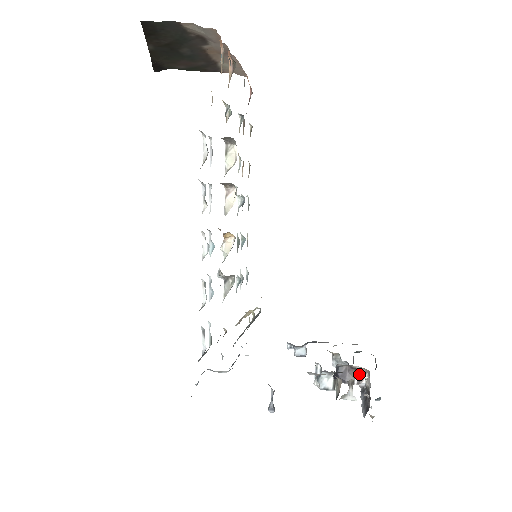
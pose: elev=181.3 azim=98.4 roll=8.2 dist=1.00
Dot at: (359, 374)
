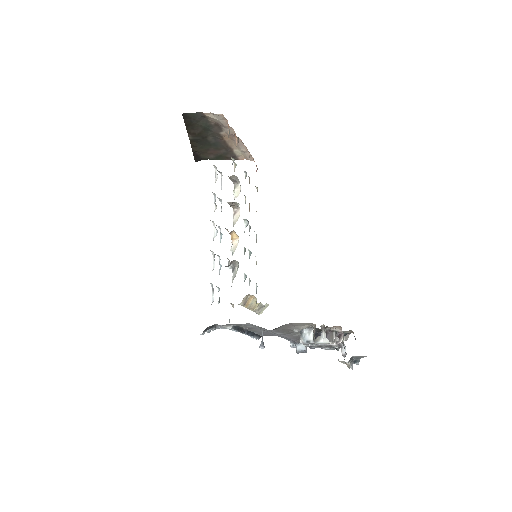
Dot at: (336, 335)
